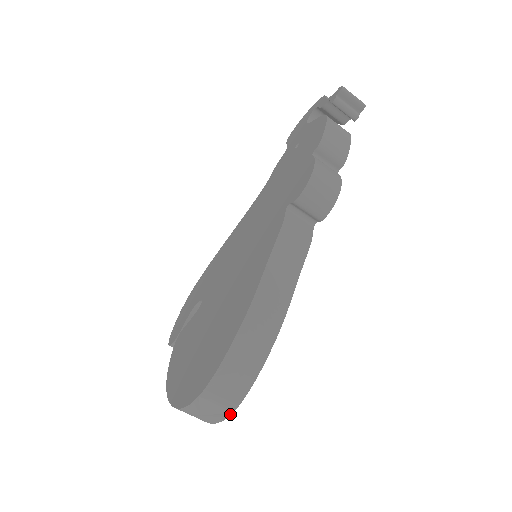
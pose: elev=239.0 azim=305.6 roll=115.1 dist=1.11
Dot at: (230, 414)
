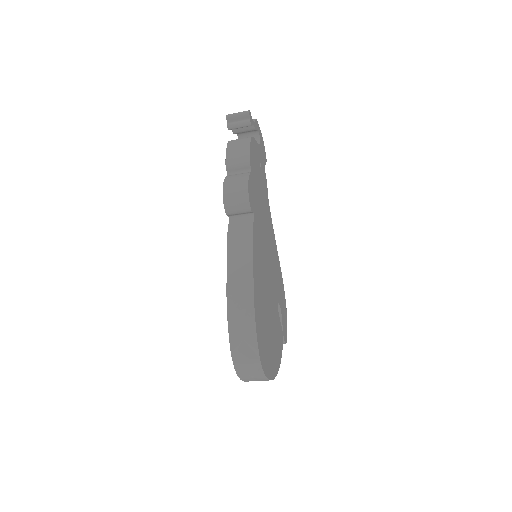
Dot at: (261, 367)
